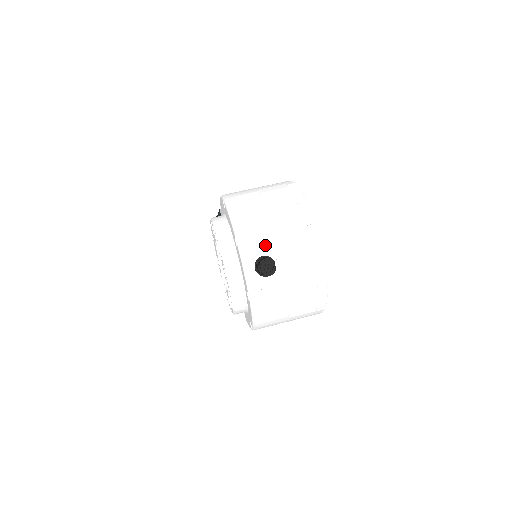
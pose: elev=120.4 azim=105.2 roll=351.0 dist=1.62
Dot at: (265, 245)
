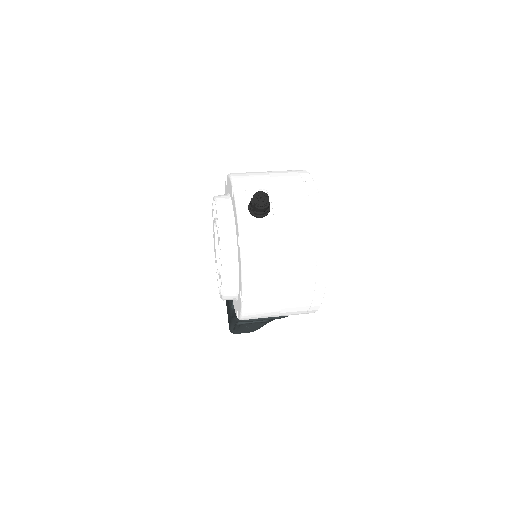
Dot at: occluded
